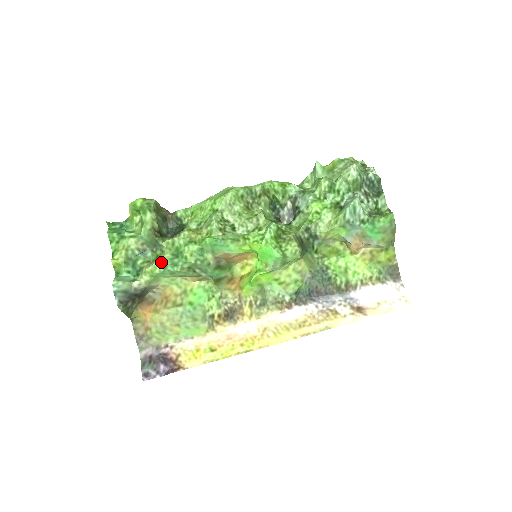
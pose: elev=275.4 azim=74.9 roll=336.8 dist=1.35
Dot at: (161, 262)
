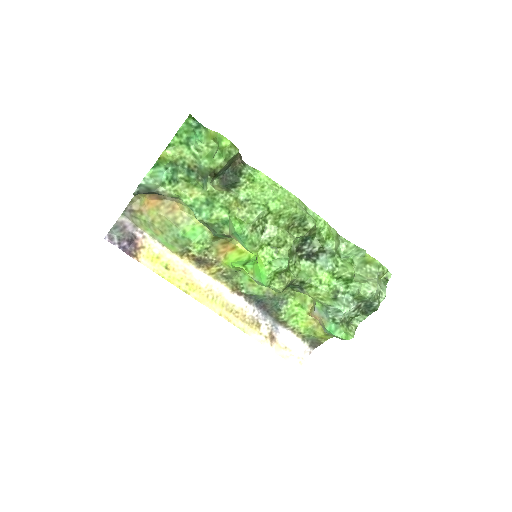
Dot at: (193, 199)
